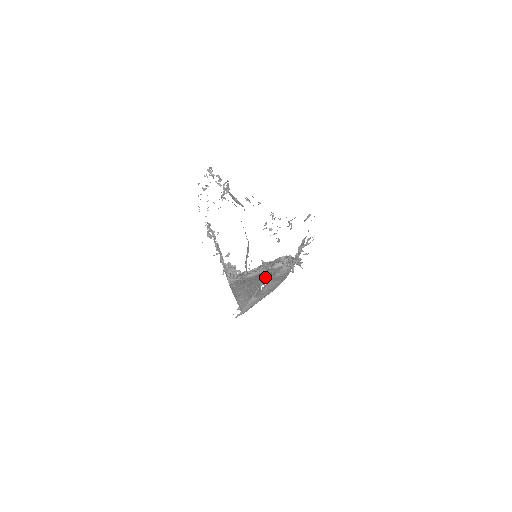
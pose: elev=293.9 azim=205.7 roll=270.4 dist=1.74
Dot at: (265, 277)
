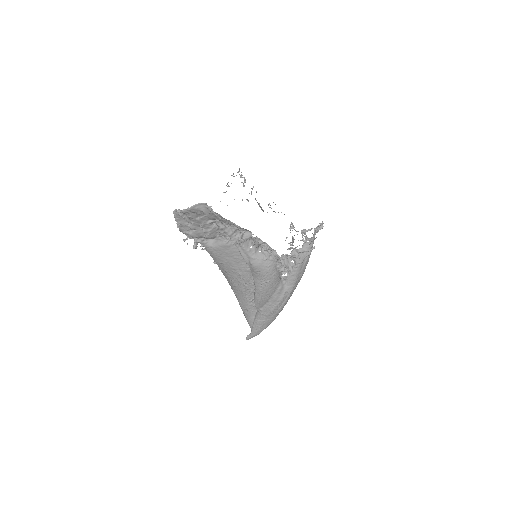
Dot at: (246, 268)
